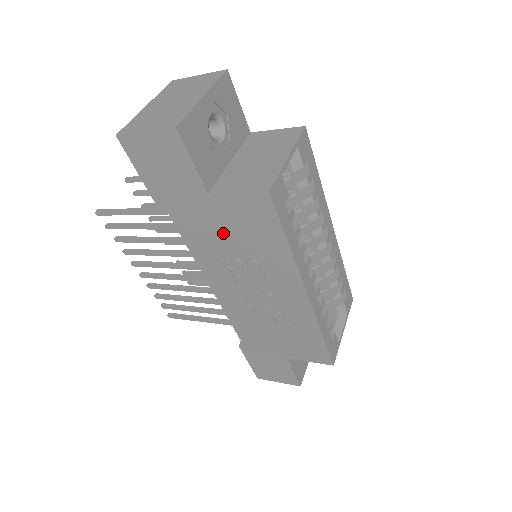
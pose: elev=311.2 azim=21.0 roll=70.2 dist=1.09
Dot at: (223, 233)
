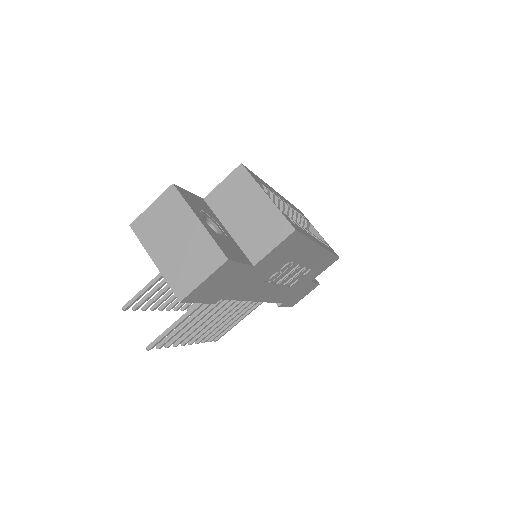
Dot at: (265, 272)
